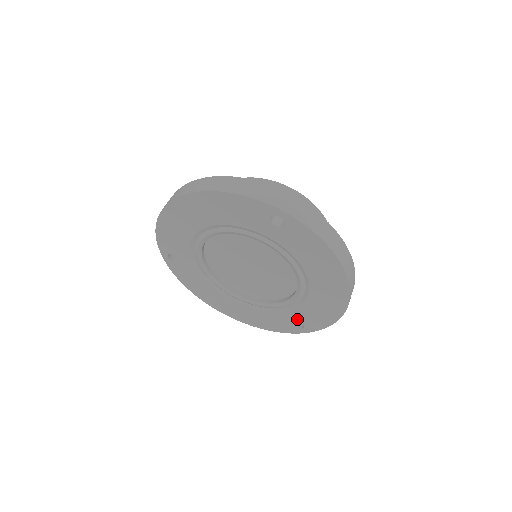
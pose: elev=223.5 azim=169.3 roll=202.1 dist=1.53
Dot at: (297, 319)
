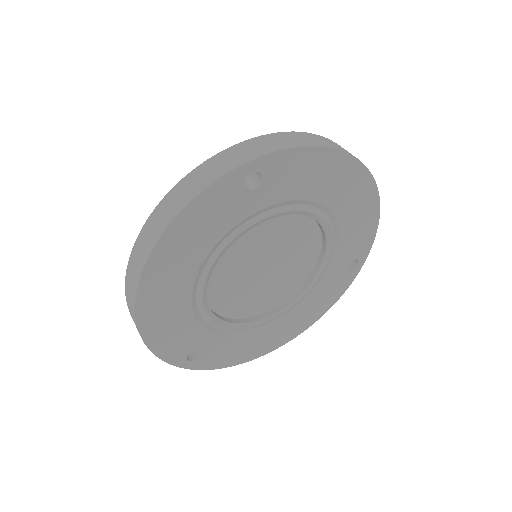
Dot at: (347, 261)
